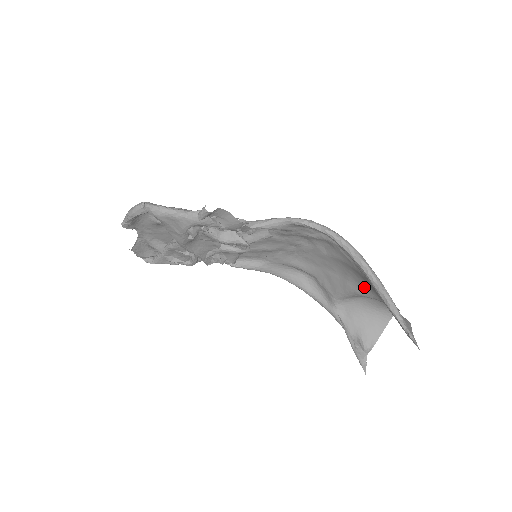
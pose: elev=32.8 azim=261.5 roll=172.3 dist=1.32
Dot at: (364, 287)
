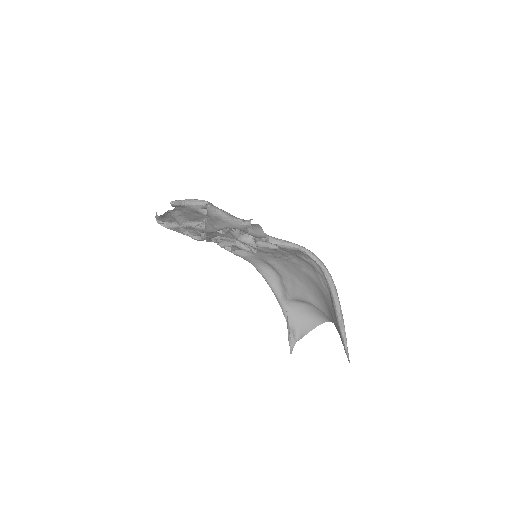
Dot at: (320, 303)
